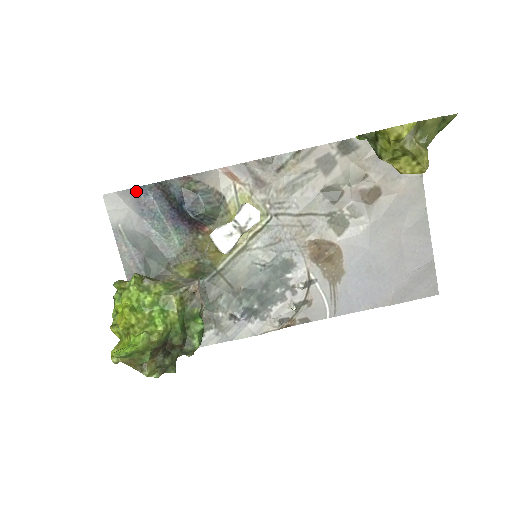
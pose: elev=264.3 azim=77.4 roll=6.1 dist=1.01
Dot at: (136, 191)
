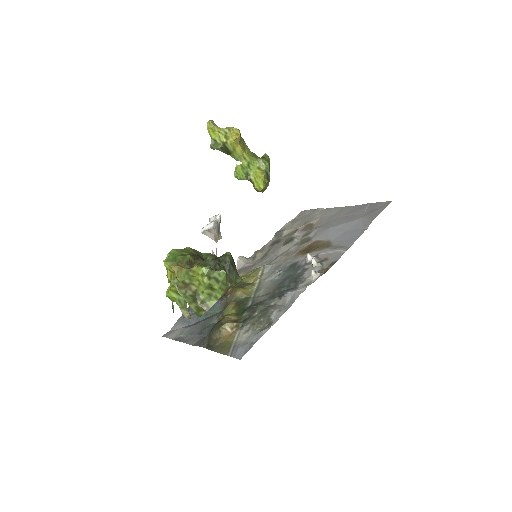
Dot at: (180, 319)
